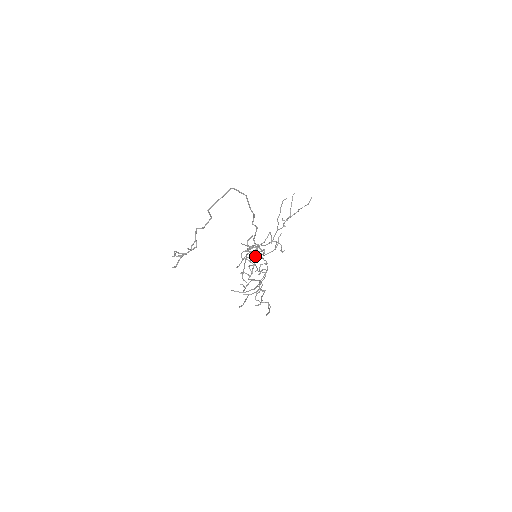
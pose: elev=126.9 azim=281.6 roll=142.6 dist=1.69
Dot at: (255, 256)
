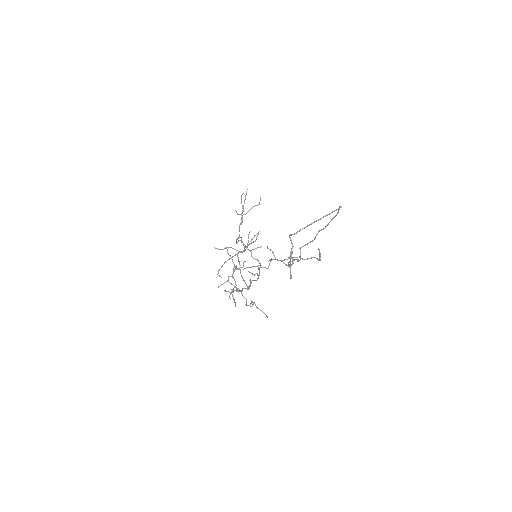
Dot at: occluded
